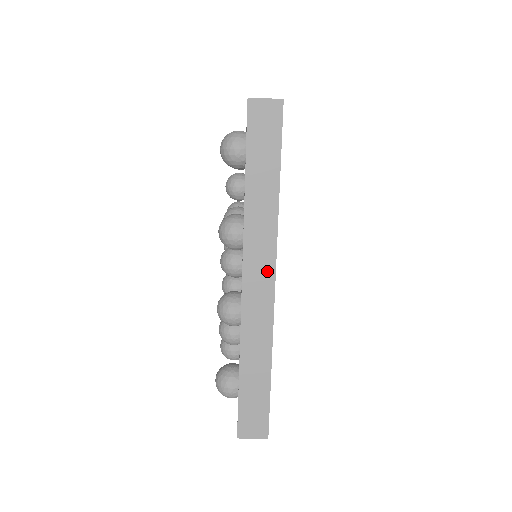
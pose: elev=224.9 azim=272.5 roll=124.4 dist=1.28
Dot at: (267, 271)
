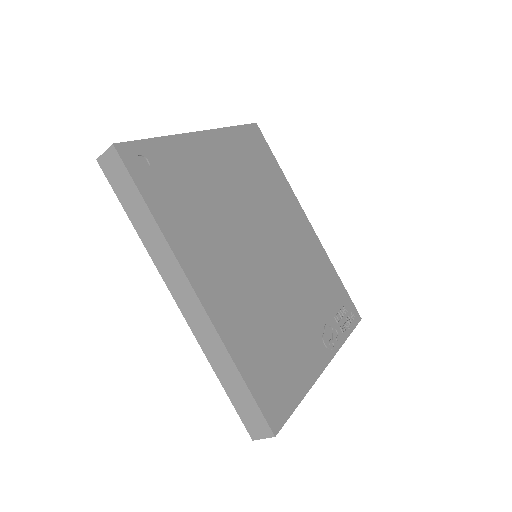
Dot at: (185, 287)
